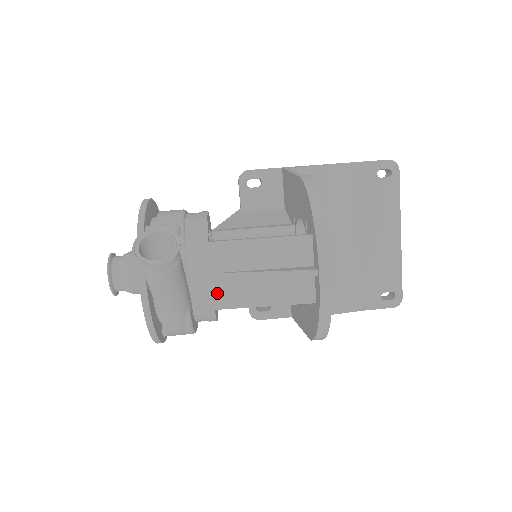
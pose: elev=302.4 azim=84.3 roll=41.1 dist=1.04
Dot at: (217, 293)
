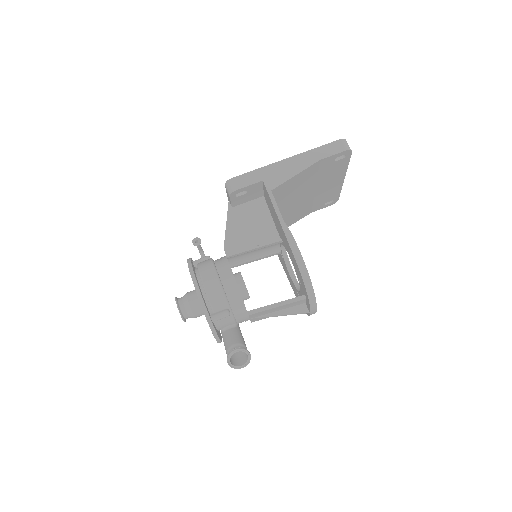
Dot at: (253, 320)
